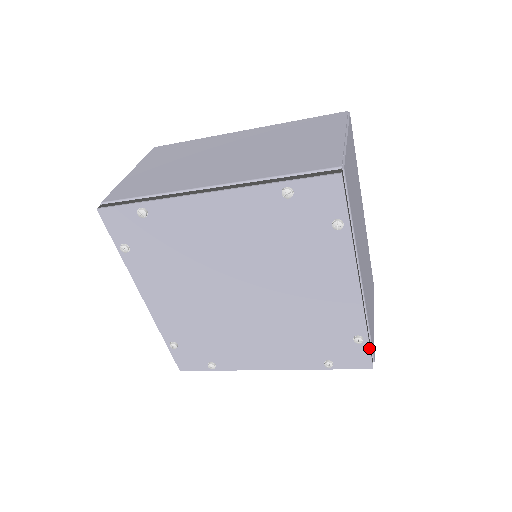
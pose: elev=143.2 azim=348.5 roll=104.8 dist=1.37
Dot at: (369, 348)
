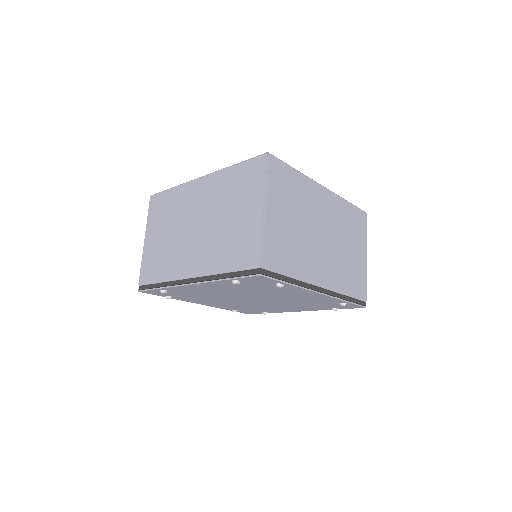
Dot at: (354, 304)
